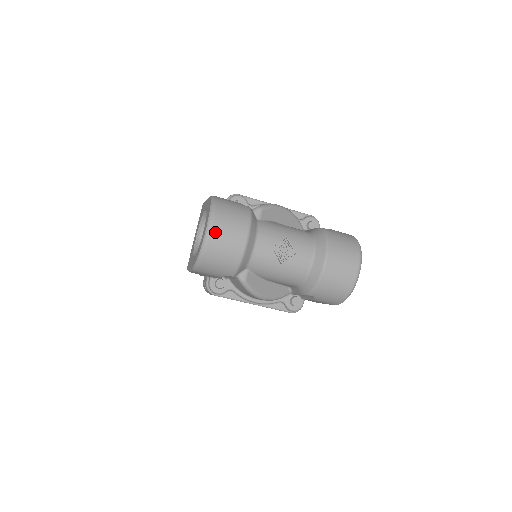
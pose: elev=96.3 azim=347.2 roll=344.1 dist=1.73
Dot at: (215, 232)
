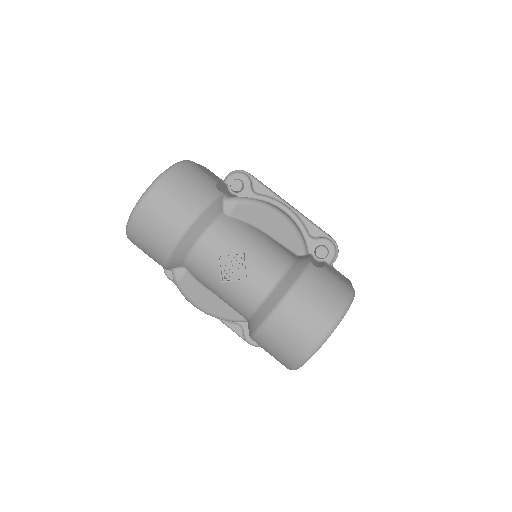
Dot at: (148, 206)
